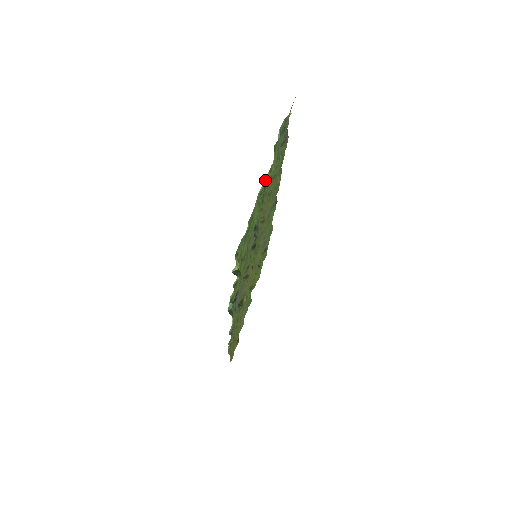
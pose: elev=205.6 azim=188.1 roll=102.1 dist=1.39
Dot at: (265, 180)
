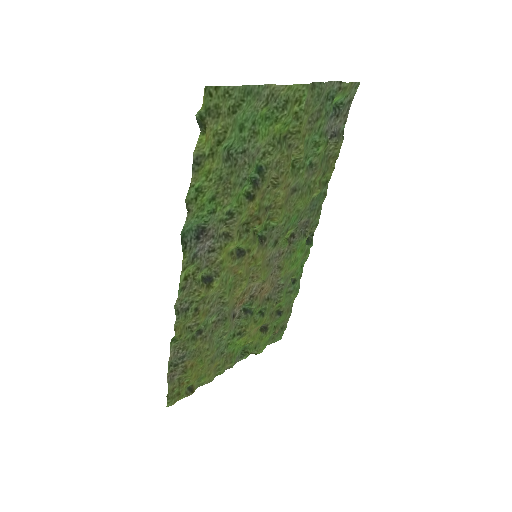
Dot at: (287, 90)
